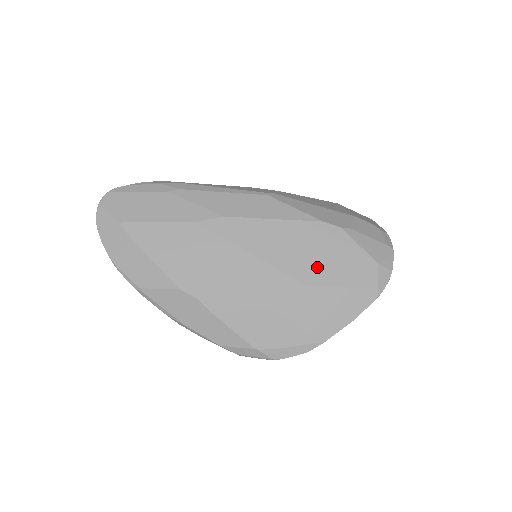
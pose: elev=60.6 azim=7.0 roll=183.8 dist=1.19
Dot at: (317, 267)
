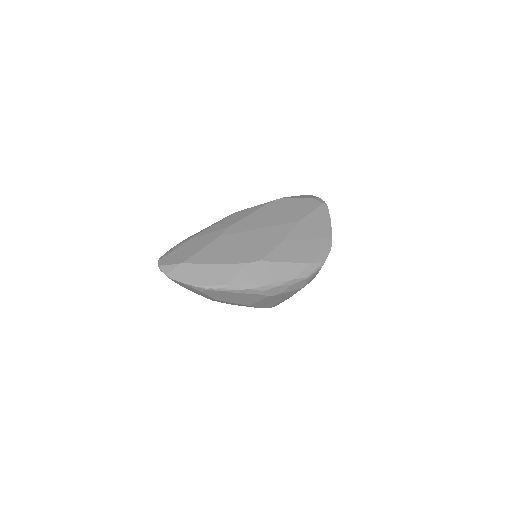
Dot at: (292, 214)
